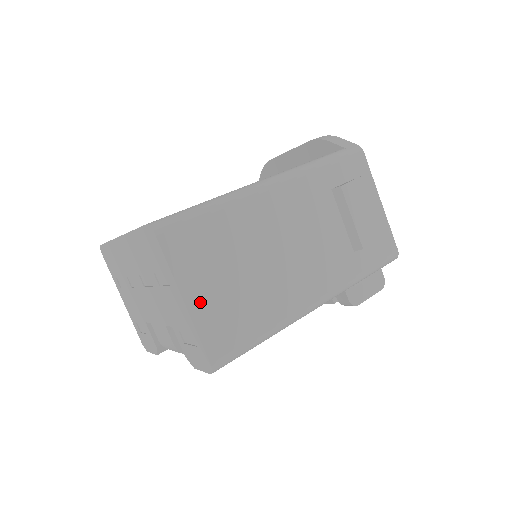
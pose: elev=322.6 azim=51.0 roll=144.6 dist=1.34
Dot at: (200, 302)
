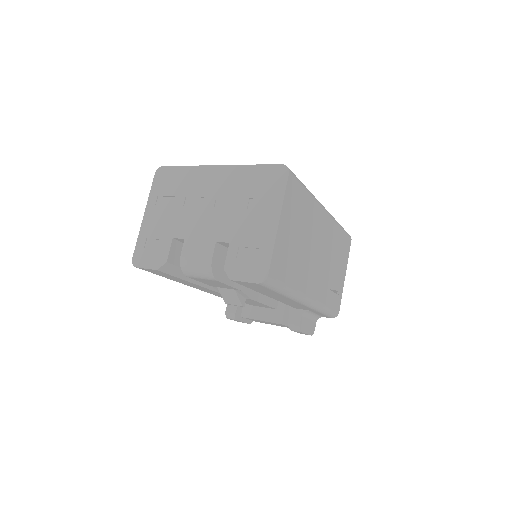
Dot at: (282, 232)
